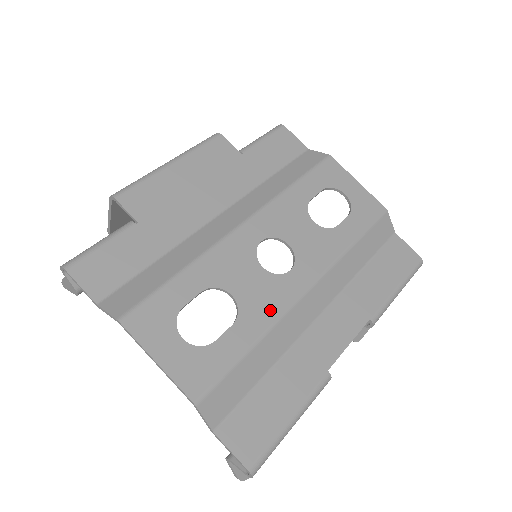
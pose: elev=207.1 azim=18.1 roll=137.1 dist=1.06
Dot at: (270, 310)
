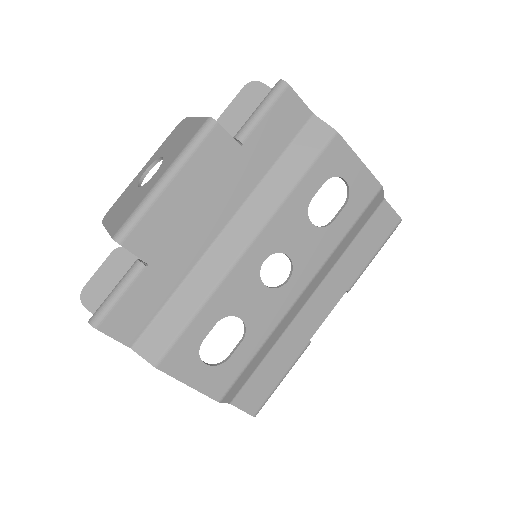
Dot at: (271, 321)
